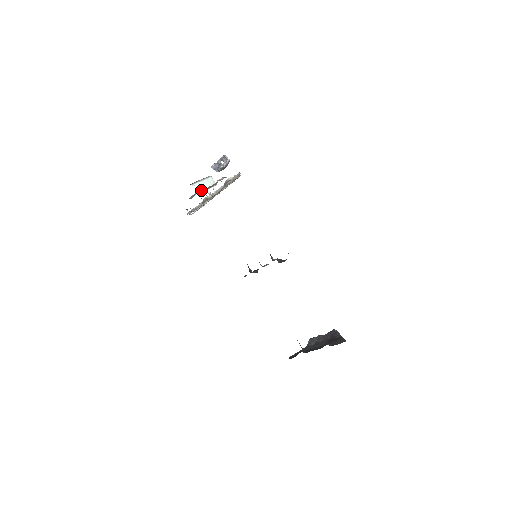
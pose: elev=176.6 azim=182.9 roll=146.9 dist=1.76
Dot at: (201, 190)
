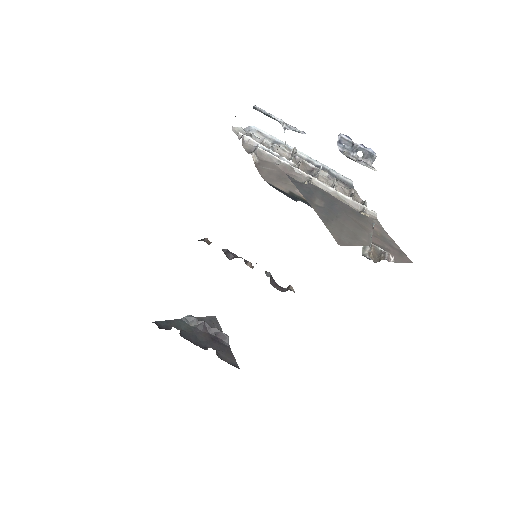
Dot at: (363, 252)
